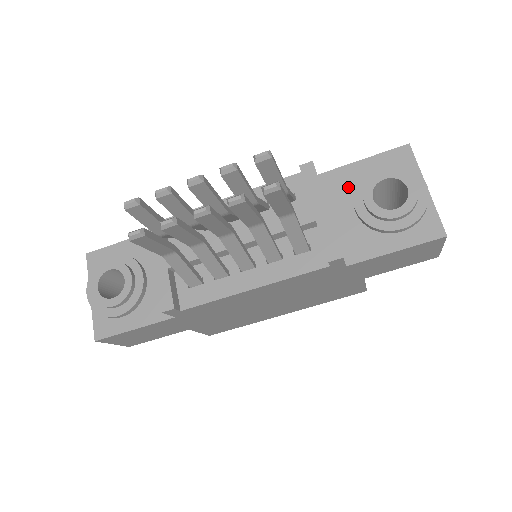
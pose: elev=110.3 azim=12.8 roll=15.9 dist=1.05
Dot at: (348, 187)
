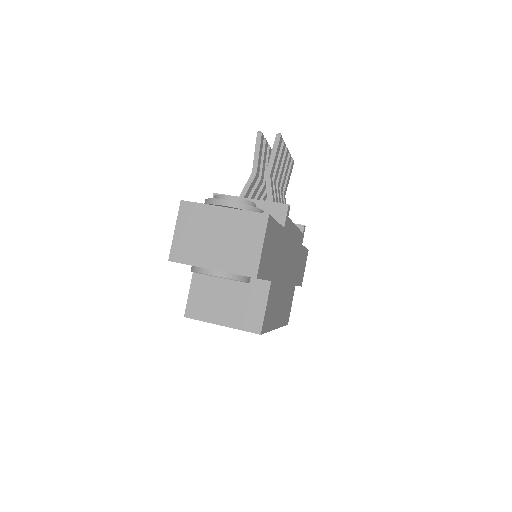
Dot at: occluded
